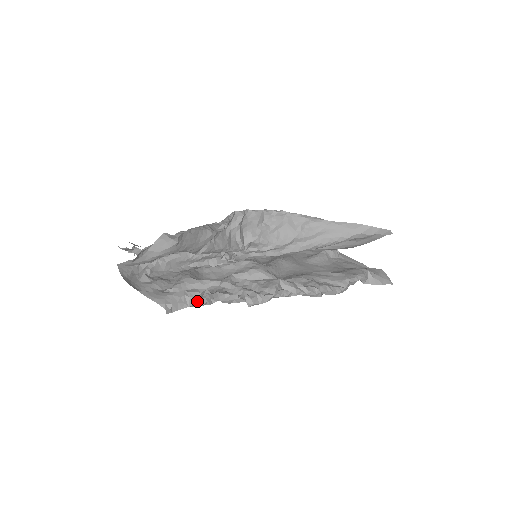
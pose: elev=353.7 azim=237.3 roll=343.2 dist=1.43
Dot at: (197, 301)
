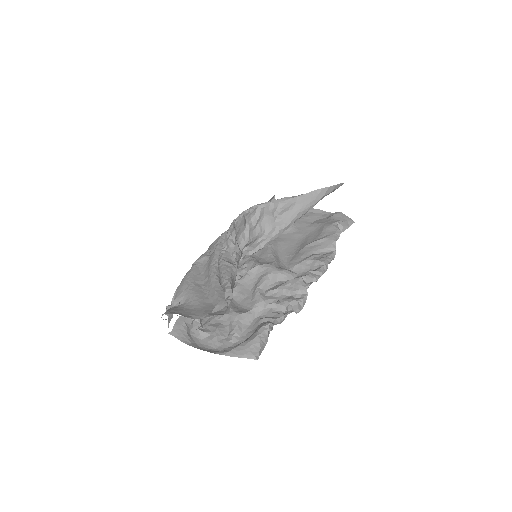
Dot at: (268, 336)
